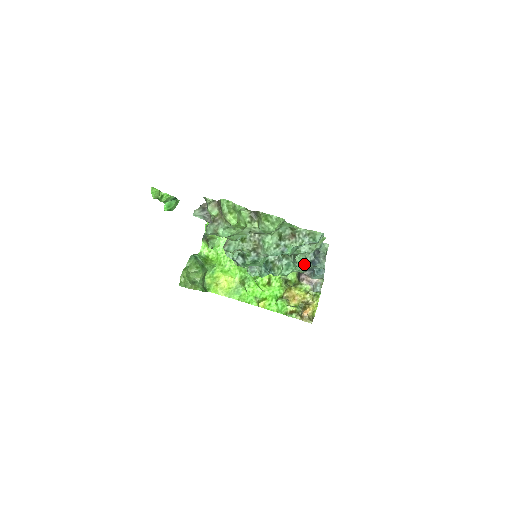
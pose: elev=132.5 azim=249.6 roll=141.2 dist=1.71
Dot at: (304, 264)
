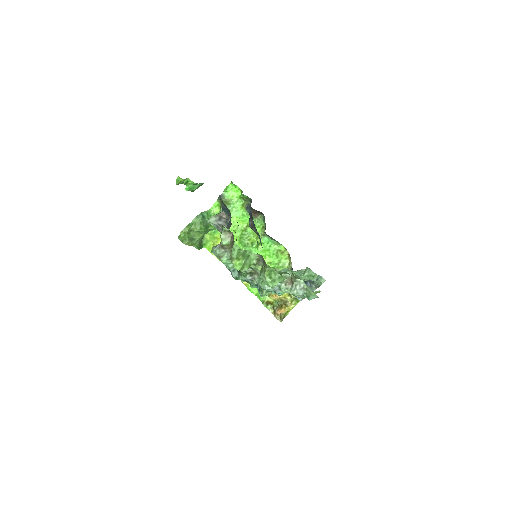
Dot at: occluded
